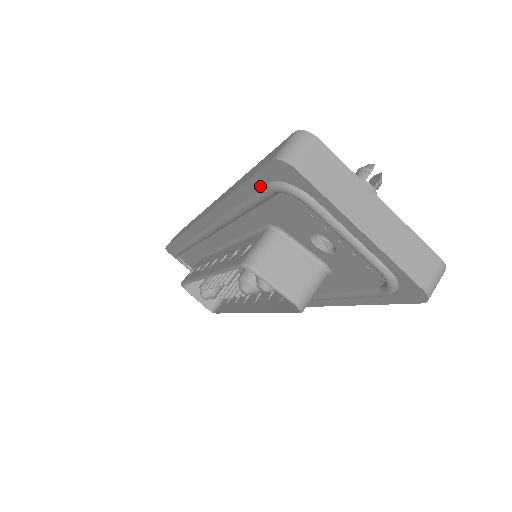
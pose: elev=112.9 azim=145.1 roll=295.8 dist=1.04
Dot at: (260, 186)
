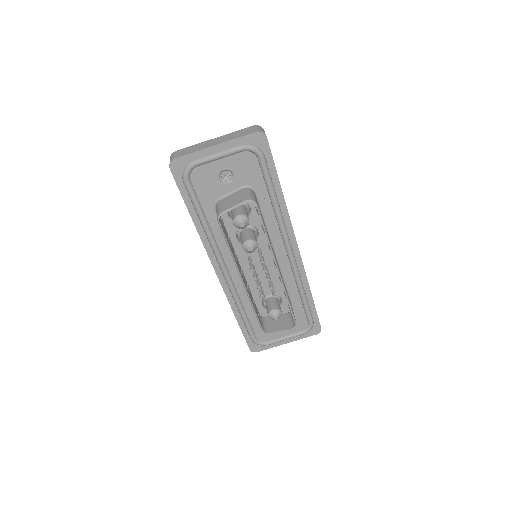
Dot at: (186, 190)
